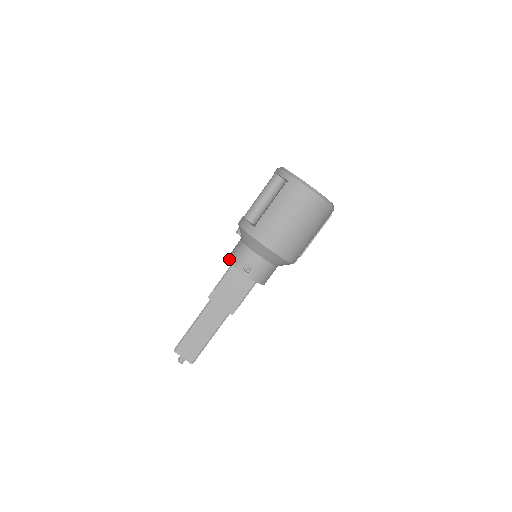
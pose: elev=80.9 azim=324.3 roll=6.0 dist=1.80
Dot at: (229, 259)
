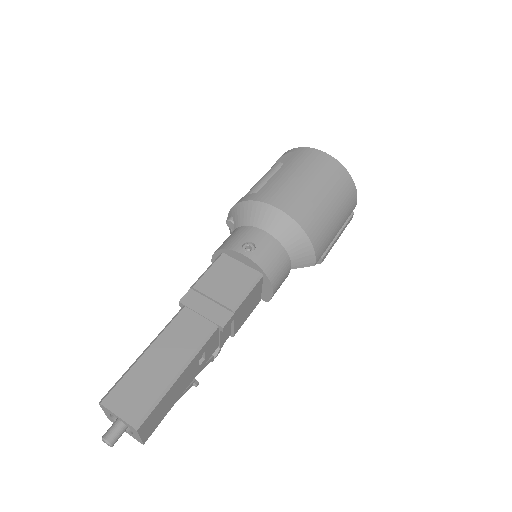
Dot at: (216, 250)
